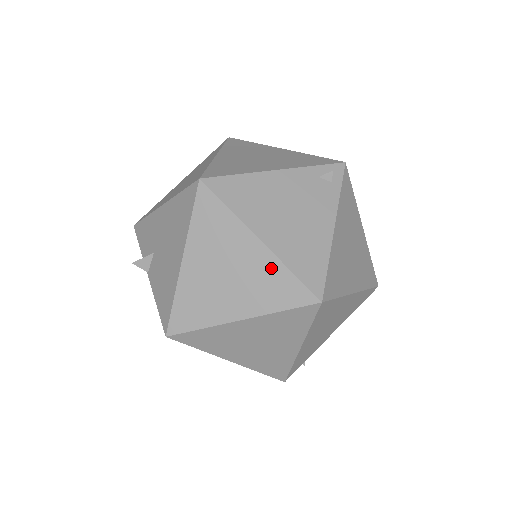
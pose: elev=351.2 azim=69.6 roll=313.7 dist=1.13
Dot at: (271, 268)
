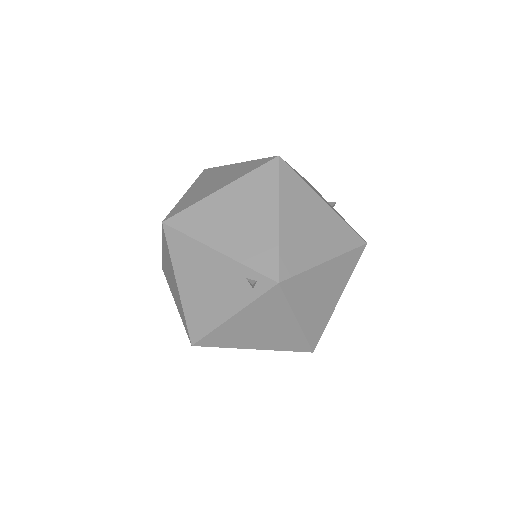
Dot at: (180, 303)
